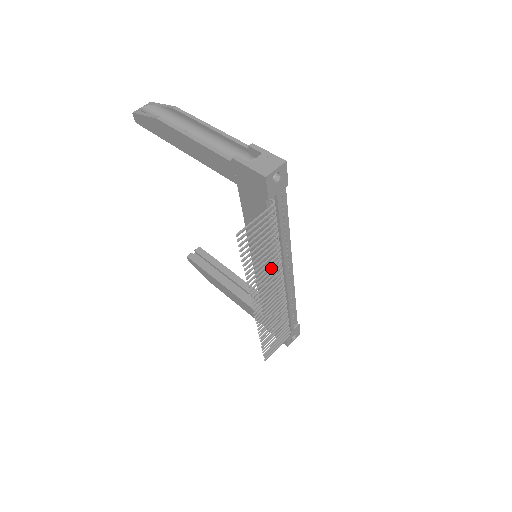
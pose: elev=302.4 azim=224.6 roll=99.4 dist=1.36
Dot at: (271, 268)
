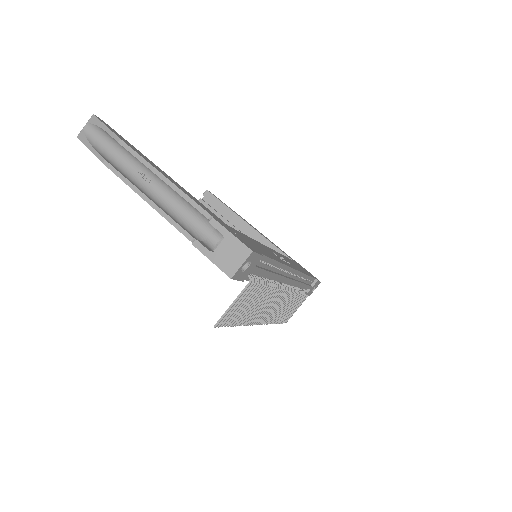
Dot at: occluded
